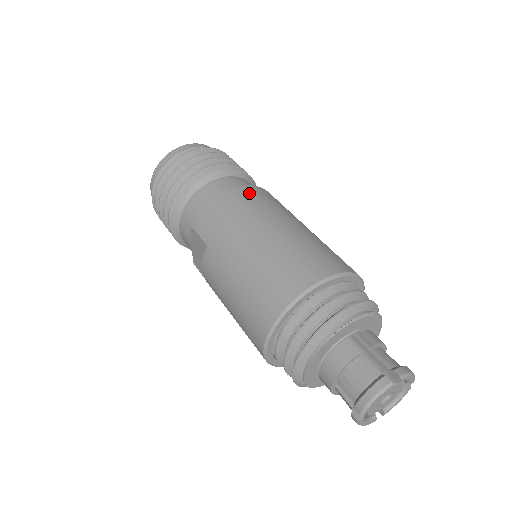
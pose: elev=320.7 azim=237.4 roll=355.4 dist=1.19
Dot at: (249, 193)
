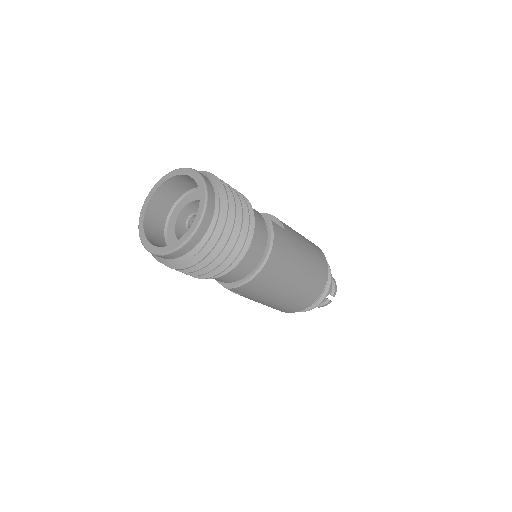
Dot at: (274, 264)
